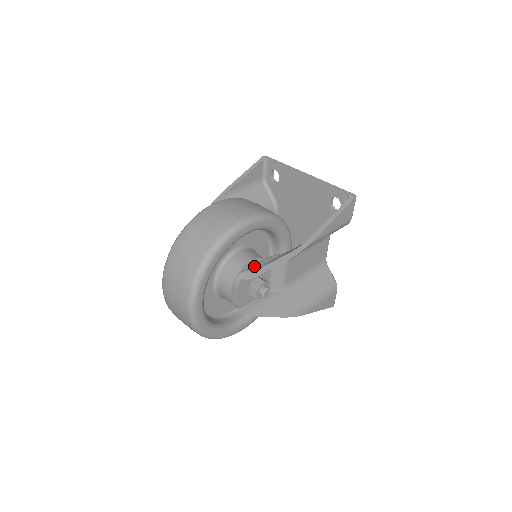
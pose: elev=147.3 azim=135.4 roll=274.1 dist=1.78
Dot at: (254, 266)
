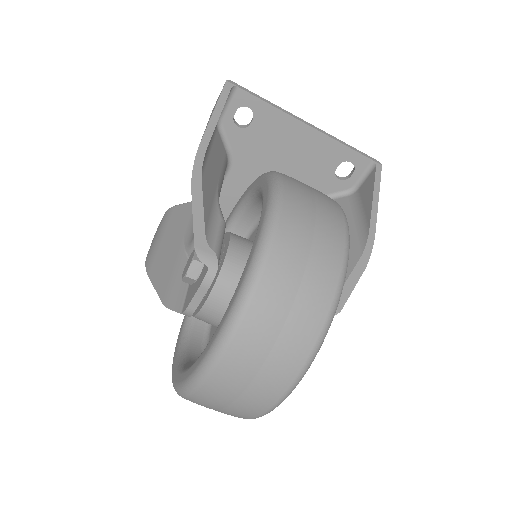
Dot at: occluded
